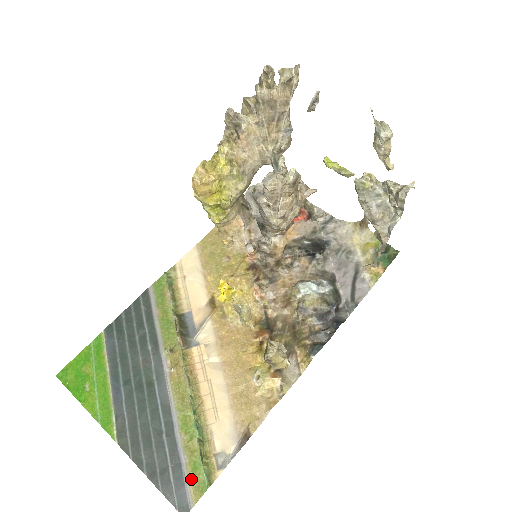
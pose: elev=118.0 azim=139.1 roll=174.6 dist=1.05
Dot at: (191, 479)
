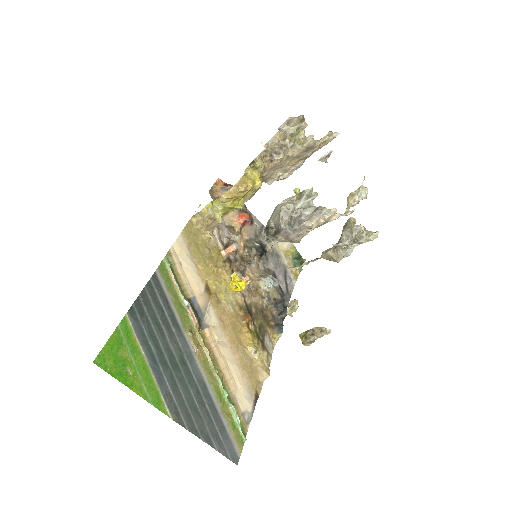
Dot at: (234, 436)
